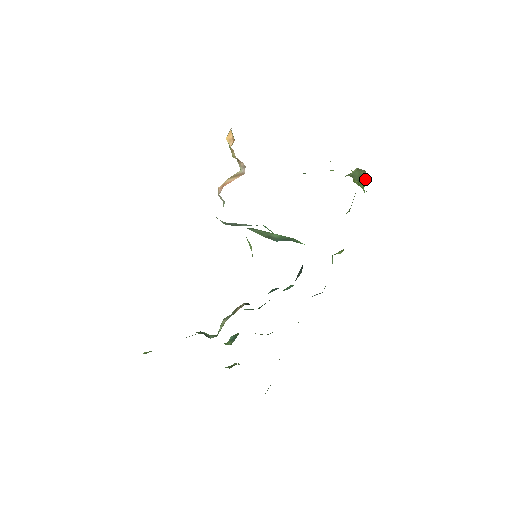
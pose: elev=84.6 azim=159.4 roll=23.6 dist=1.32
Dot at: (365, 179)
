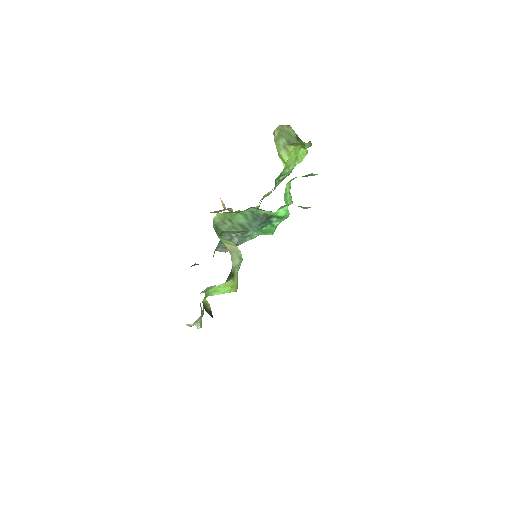
Dot at: (295, 133)
